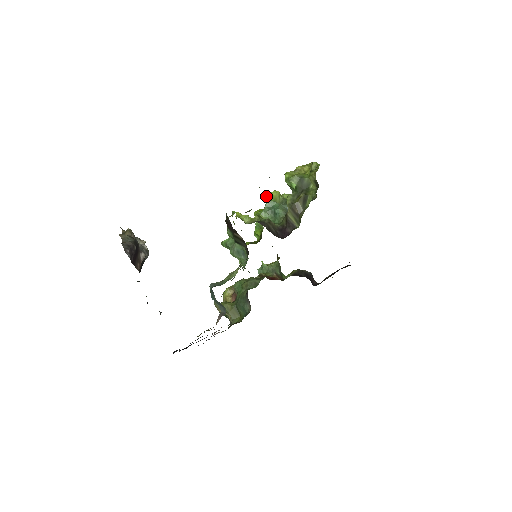
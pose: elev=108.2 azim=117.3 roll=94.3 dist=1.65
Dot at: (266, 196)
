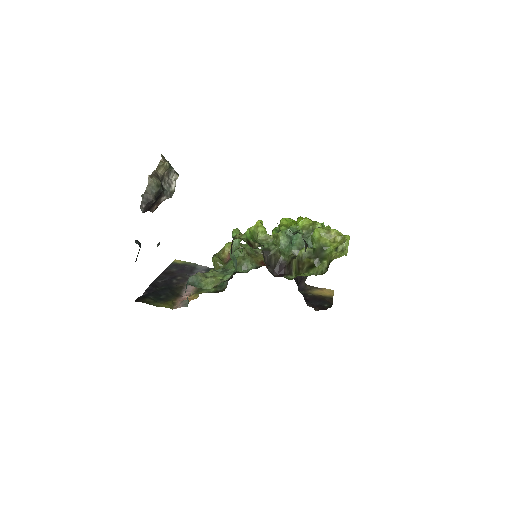
Dot at: (298, 218)
